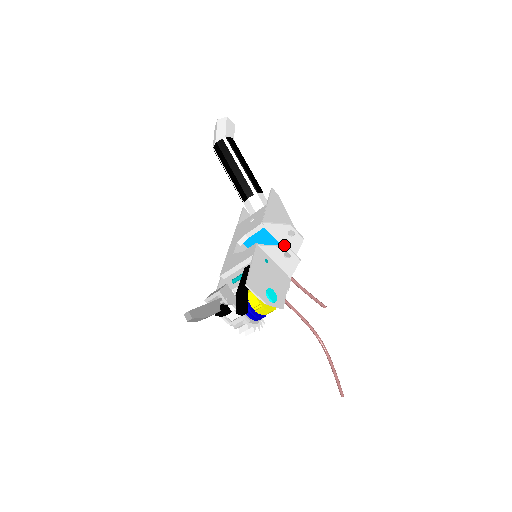
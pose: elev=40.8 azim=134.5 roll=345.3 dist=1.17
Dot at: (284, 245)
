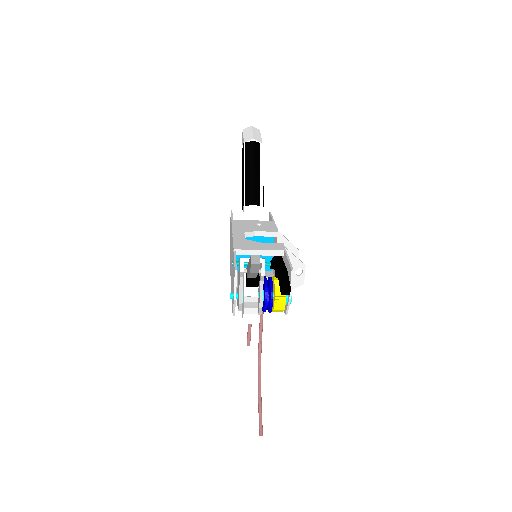
Dot at: occluded
